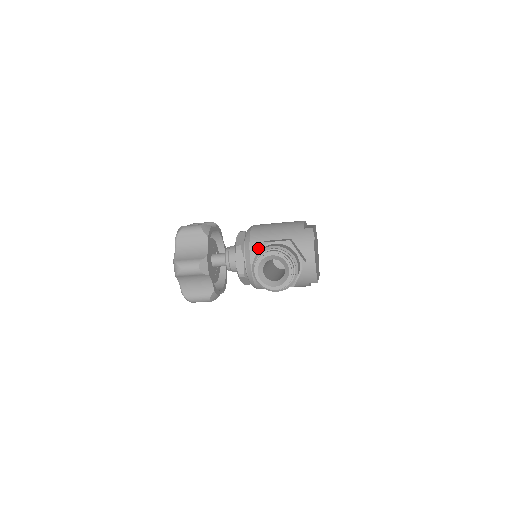
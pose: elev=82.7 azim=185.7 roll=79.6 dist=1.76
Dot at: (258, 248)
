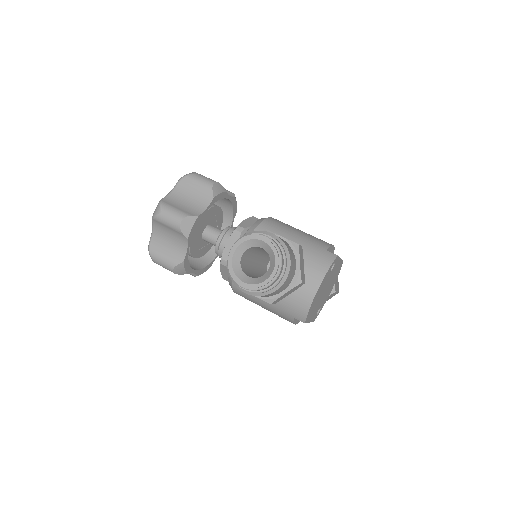
Dot at: occluded
